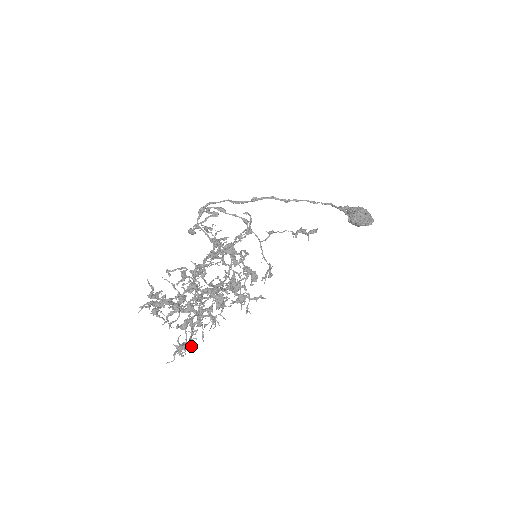
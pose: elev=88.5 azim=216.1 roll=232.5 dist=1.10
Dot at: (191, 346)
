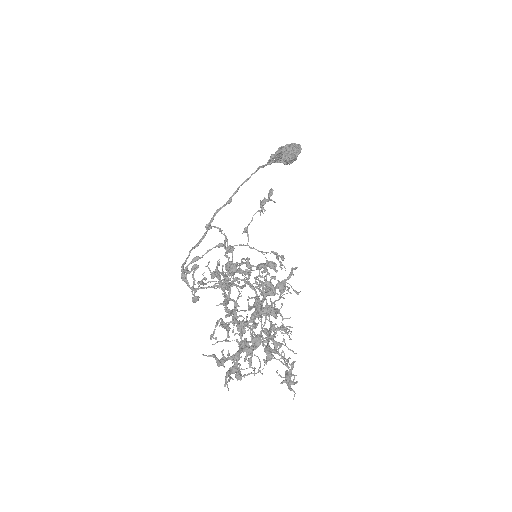
Dot at: (292, 365)
